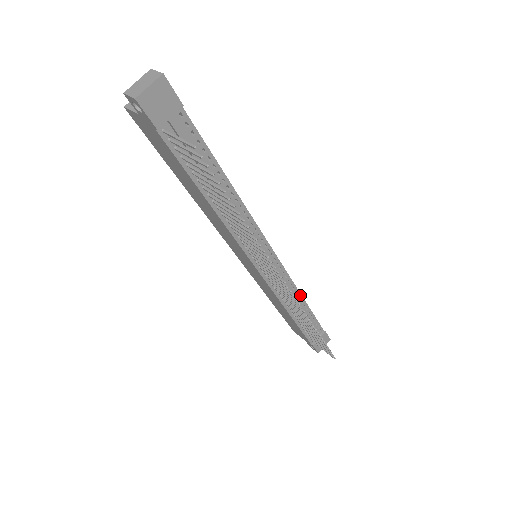
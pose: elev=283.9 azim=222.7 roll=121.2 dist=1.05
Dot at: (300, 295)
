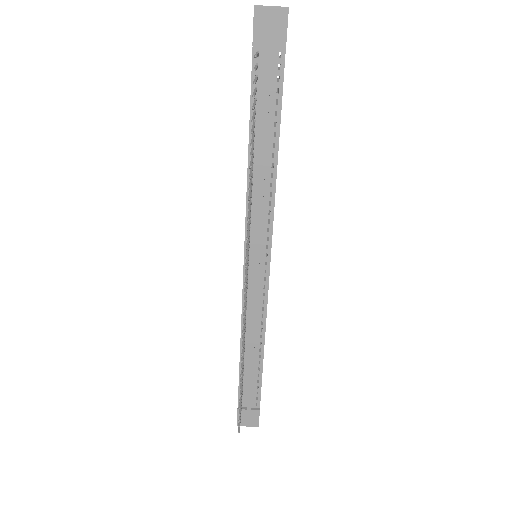
Dot at: (264, 339)
